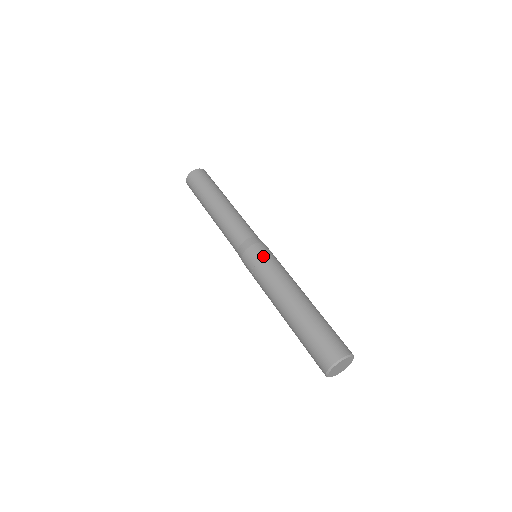
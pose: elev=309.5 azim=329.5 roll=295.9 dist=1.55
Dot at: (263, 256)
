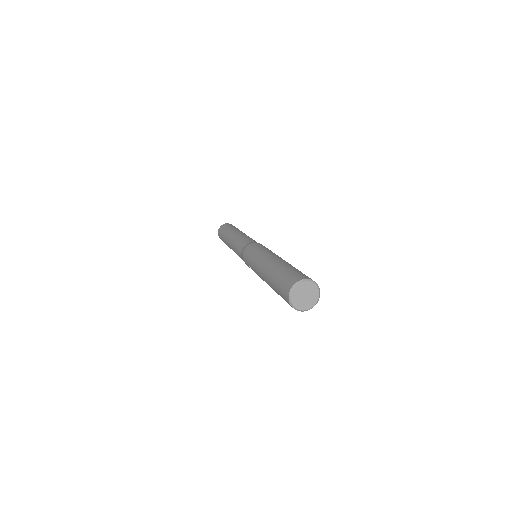
Dot at: (249, 252)
